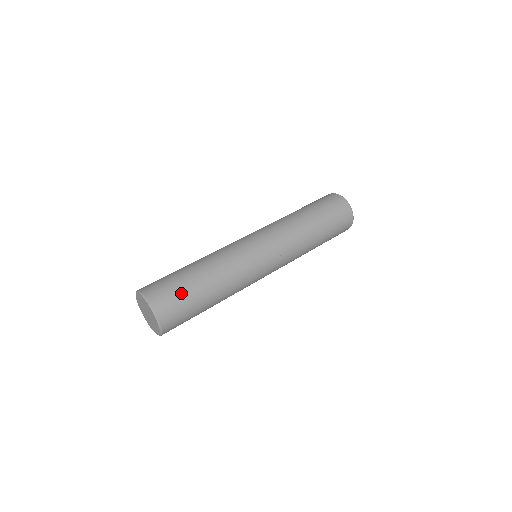
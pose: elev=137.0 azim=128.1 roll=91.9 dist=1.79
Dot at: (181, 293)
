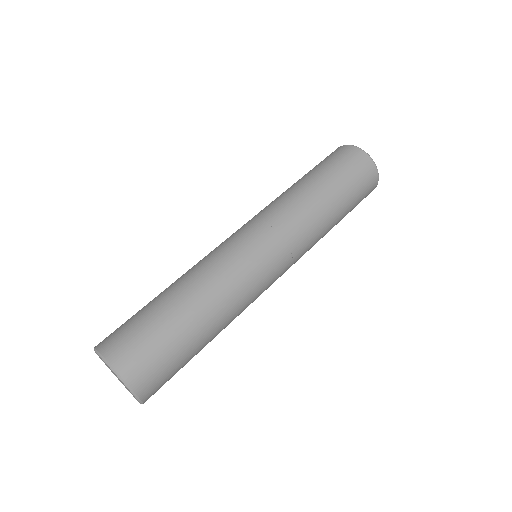
Dot at: (149, 331)
